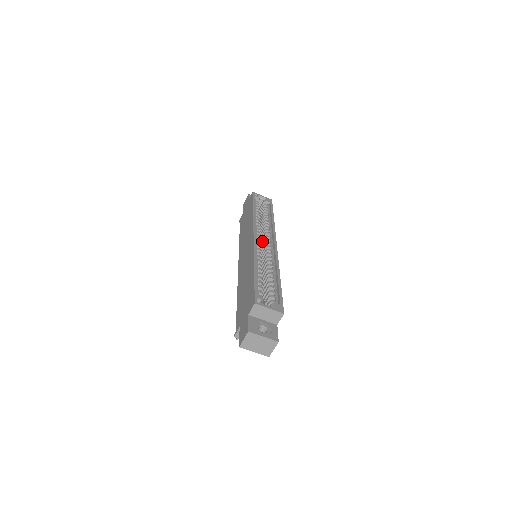
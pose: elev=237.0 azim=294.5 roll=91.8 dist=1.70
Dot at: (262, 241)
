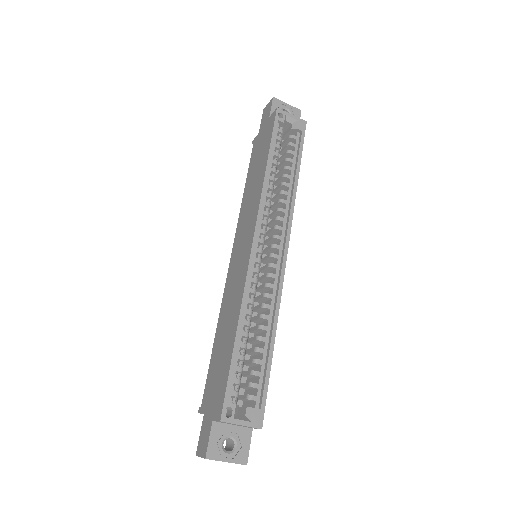
Dot at: (269, 230)
